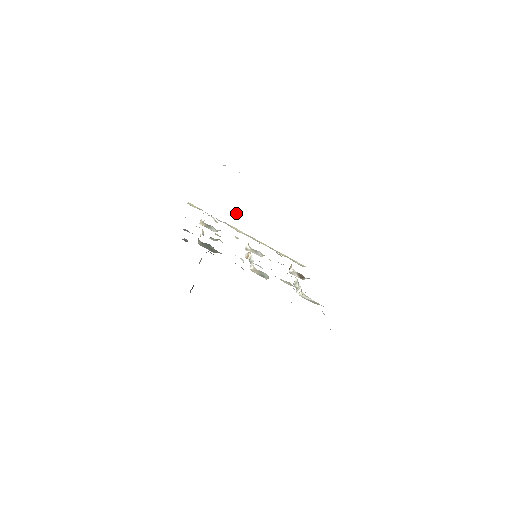
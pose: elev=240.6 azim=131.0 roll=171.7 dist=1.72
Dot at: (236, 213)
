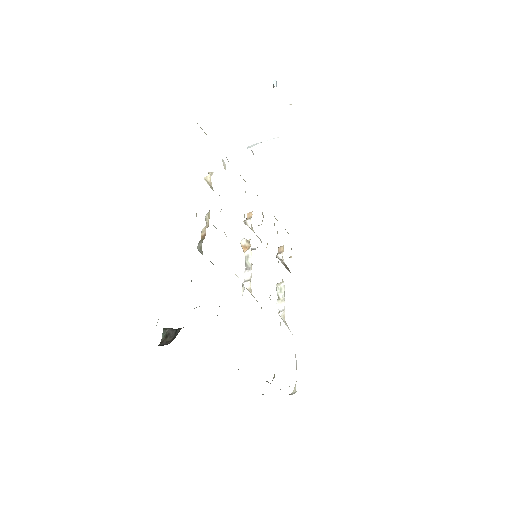
Dot at: occluded
